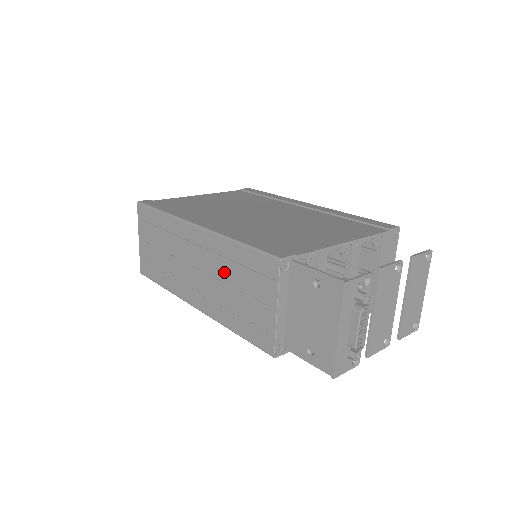
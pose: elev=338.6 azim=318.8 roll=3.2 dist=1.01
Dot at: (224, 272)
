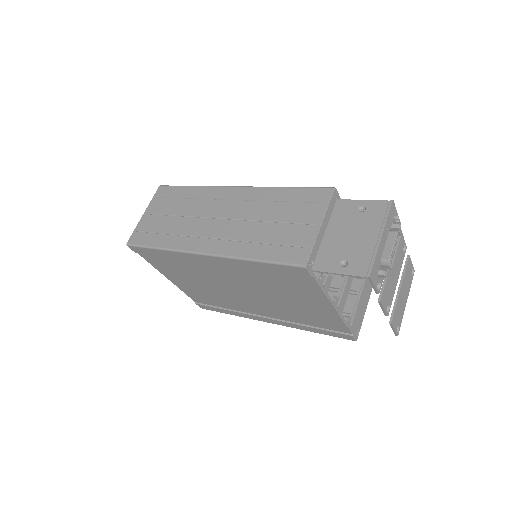
Dot at: (261, 212)
